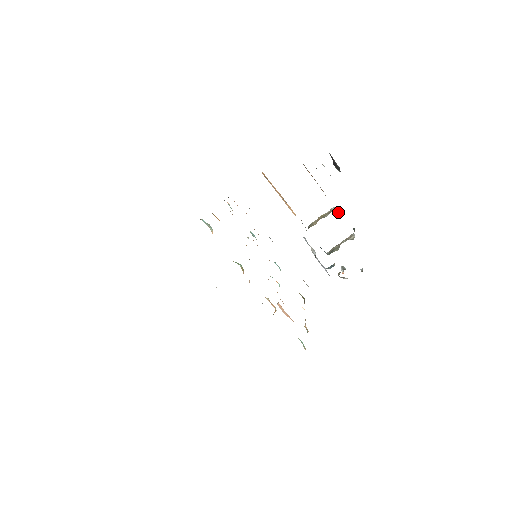
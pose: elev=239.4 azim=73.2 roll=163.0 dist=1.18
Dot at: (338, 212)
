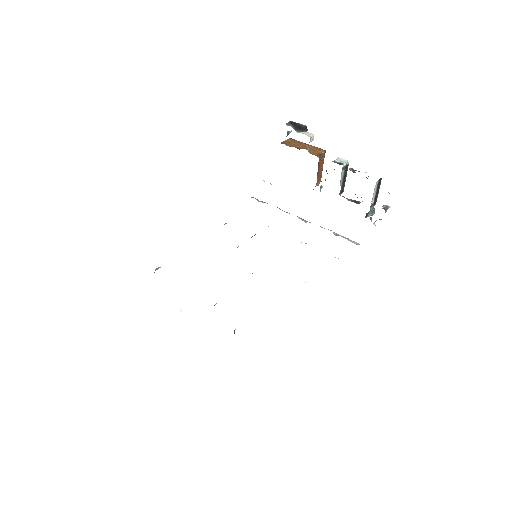
Dot at: (344, 159)
